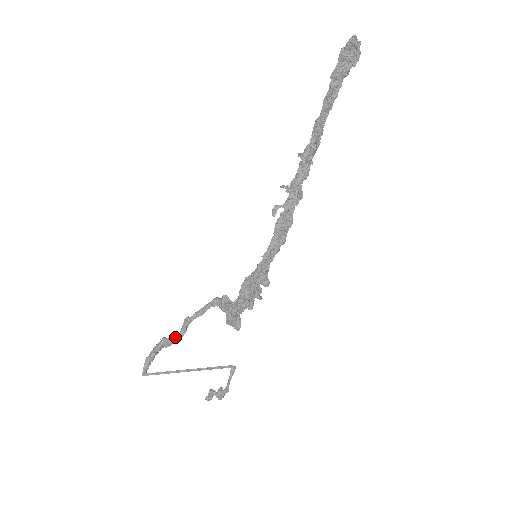
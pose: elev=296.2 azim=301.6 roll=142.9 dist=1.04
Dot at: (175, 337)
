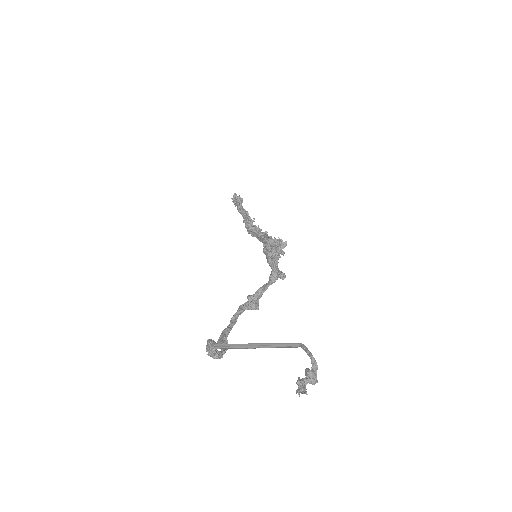
Dot at: occluded
